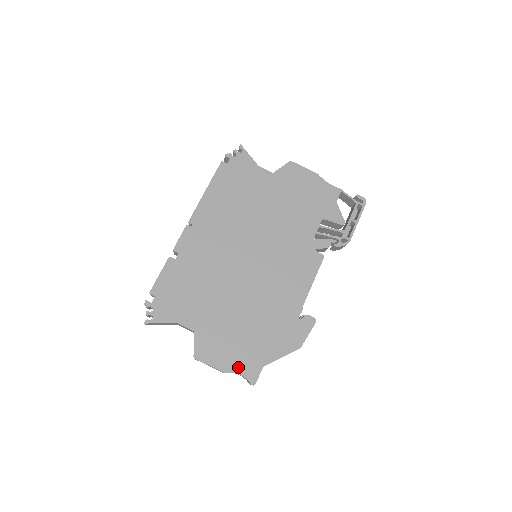
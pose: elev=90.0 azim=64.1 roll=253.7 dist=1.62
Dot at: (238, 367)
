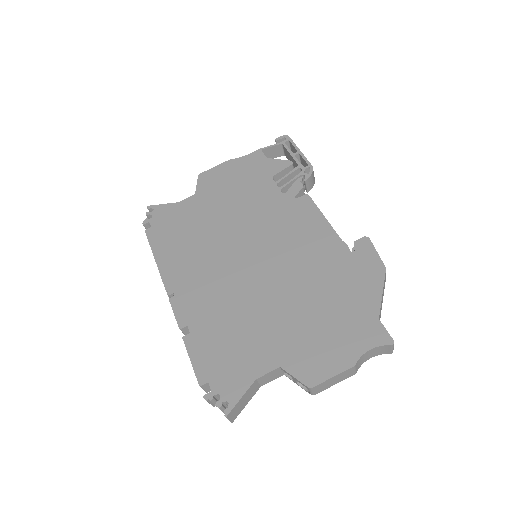
Dot at: (358, 346)
